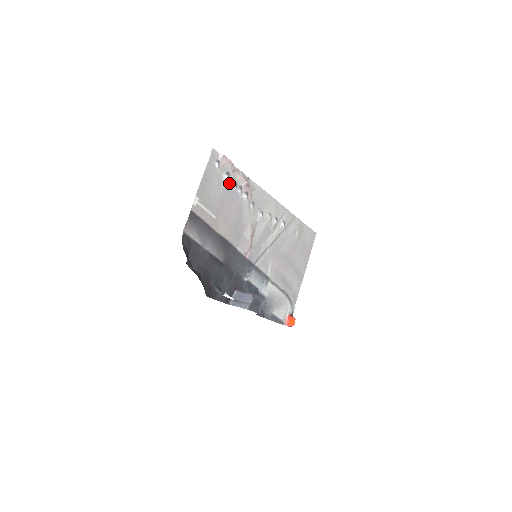
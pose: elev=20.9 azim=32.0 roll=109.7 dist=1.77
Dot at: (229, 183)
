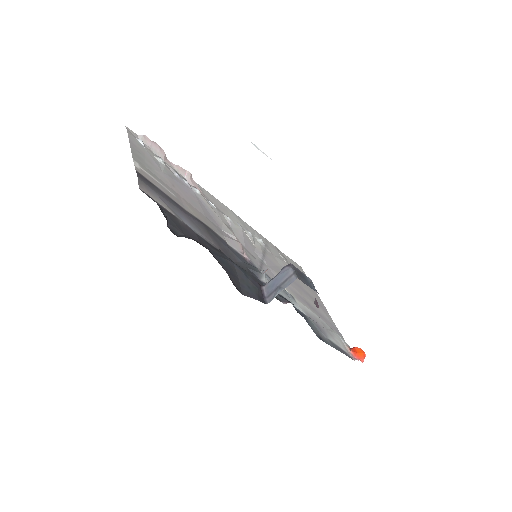
Dot at: (168, 169)
